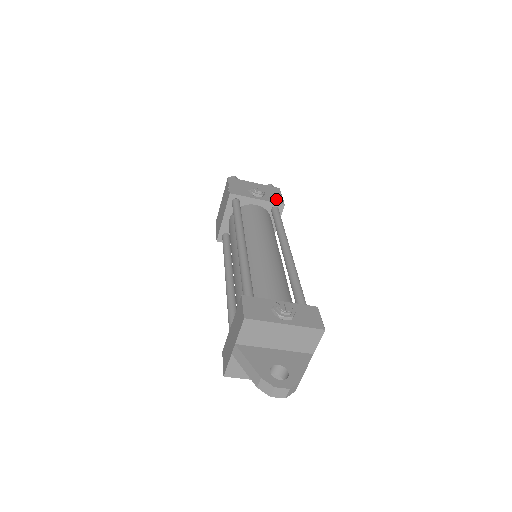
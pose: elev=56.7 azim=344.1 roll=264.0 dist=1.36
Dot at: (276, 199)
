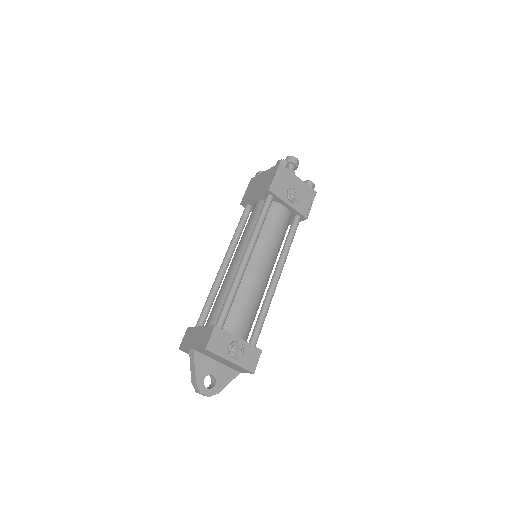
Dot at: (304, 209)
